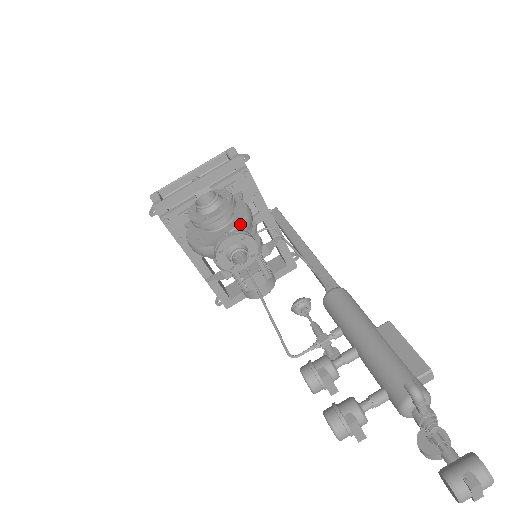
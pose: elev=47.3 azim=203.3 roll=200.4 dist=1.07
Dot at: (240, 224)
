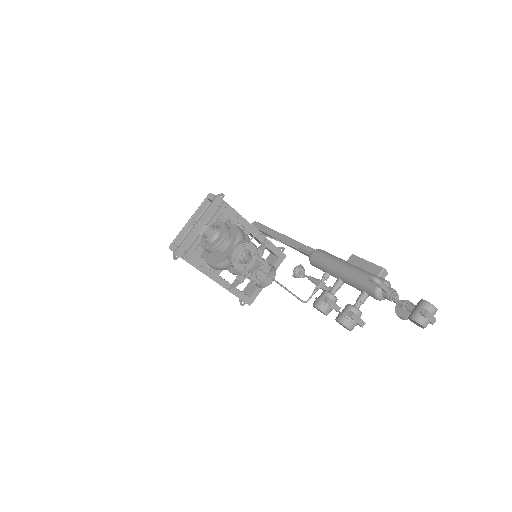
Dot at: (238, 239)
